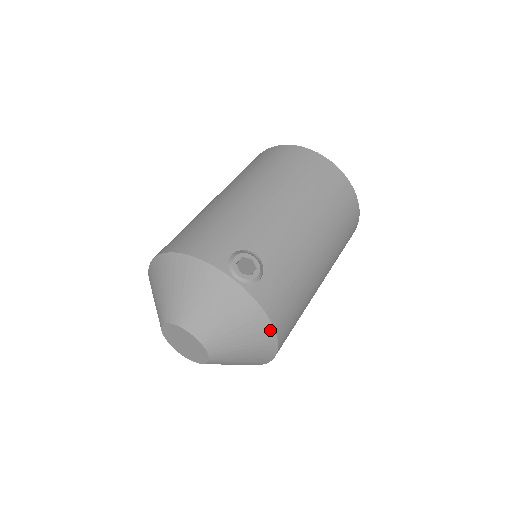
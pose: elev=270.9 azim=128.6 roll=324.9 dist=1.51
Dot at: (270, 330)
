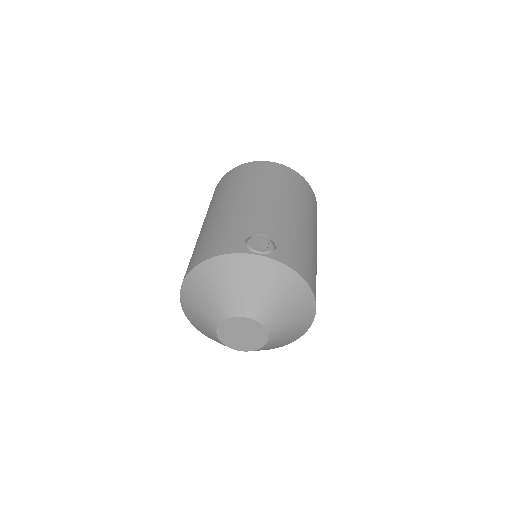
Dot at: (303, 284)
